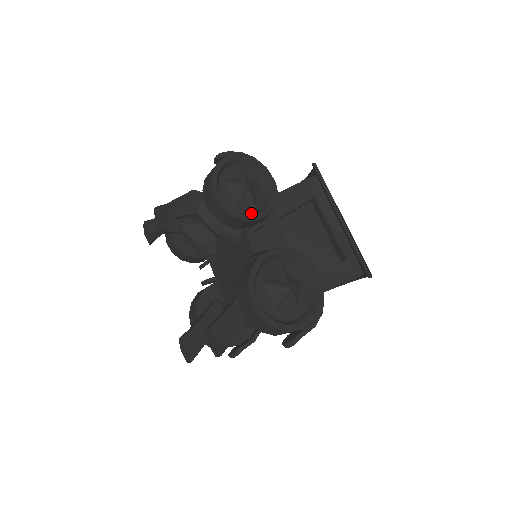
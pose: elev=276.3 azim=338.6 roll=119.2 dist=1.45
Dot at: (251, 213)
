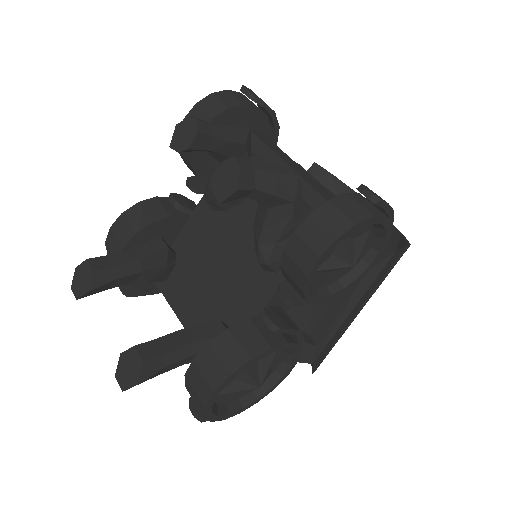
Dot at: (318, 286)
